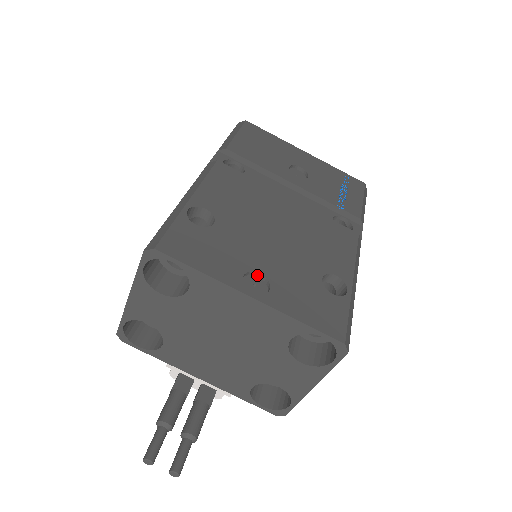
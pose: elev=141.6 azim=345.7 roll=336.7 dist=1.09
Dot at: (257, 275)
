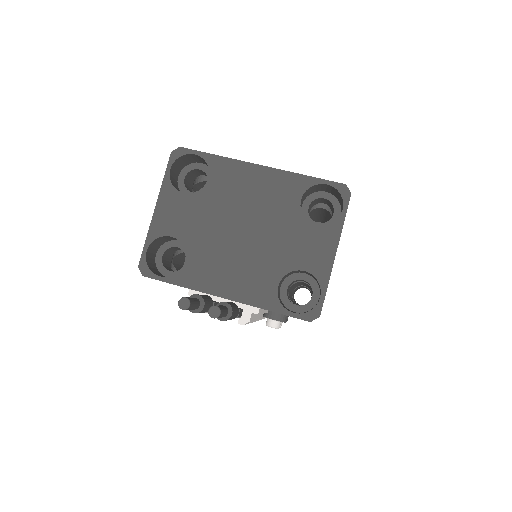
Dot at: occluded
